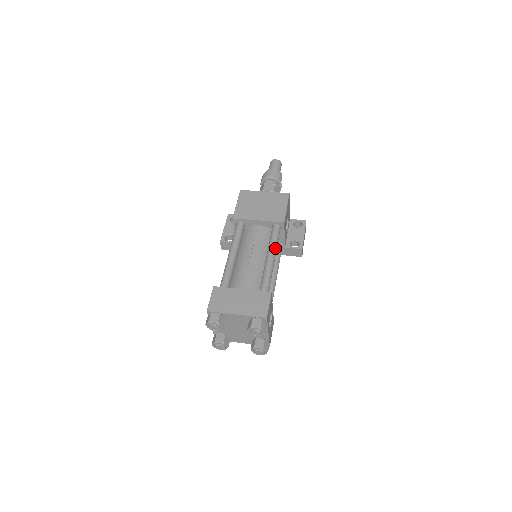
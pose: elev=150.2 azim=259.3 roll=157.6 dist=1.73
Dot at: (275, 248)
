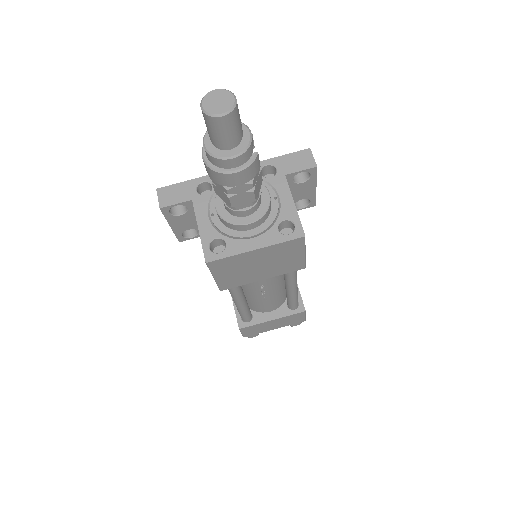
Dot at: (296, 281)
